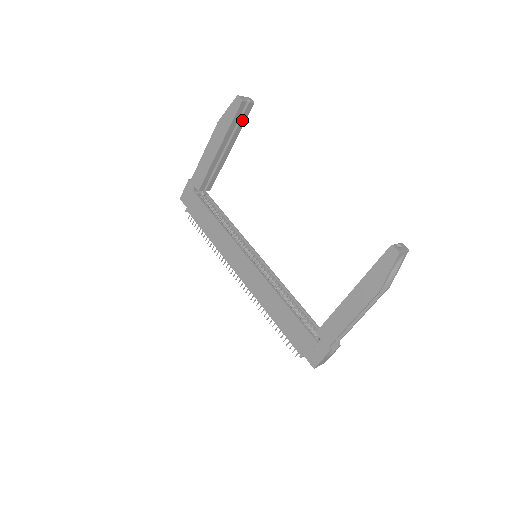
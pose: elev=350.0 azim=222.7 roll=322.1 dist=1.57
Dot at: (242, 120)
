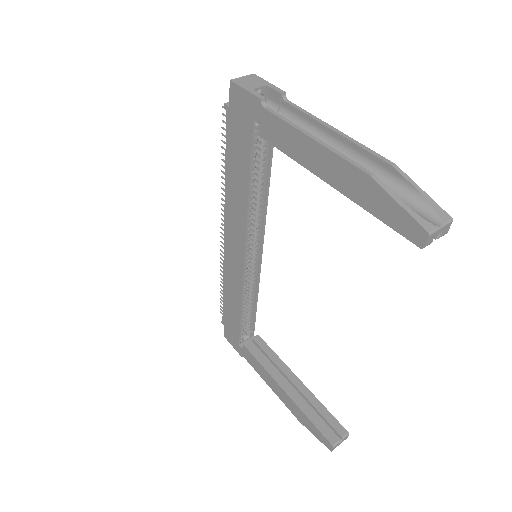
Dot at: occluded
